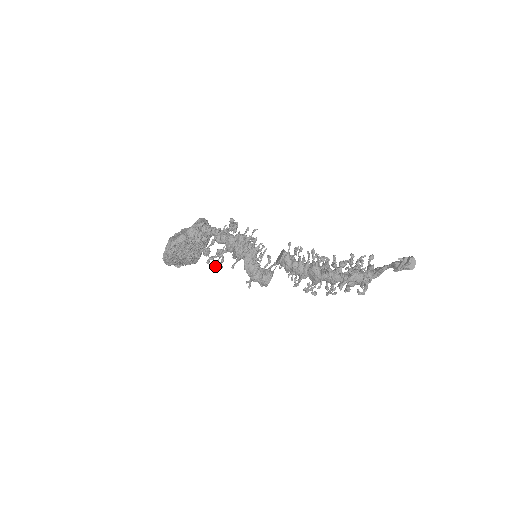
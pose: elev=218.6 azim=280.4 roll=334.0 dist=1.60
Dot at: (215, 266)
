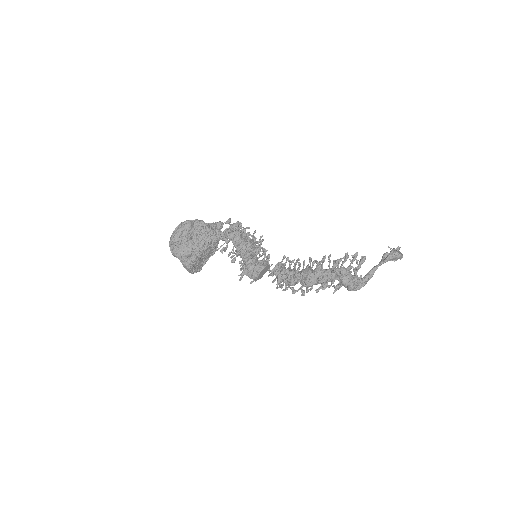
Dot at: (217, 249)
